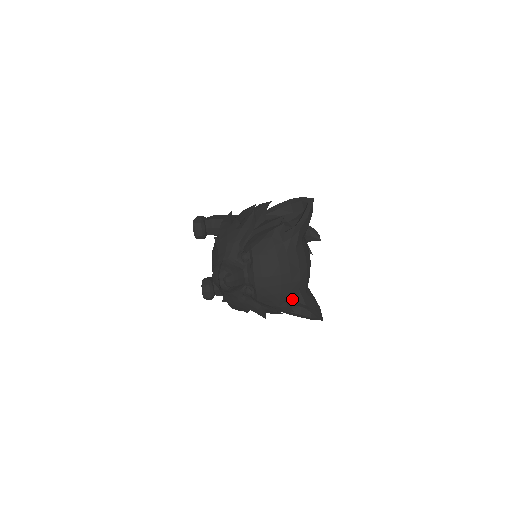
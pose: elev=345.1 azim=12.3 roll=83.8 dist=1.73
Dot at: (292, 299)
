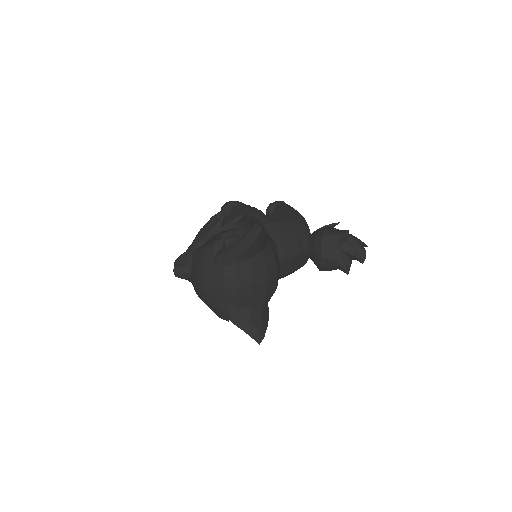
Dot at: (220, 311)
